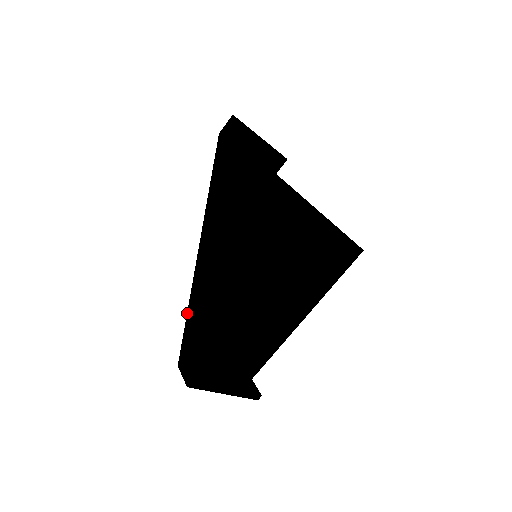
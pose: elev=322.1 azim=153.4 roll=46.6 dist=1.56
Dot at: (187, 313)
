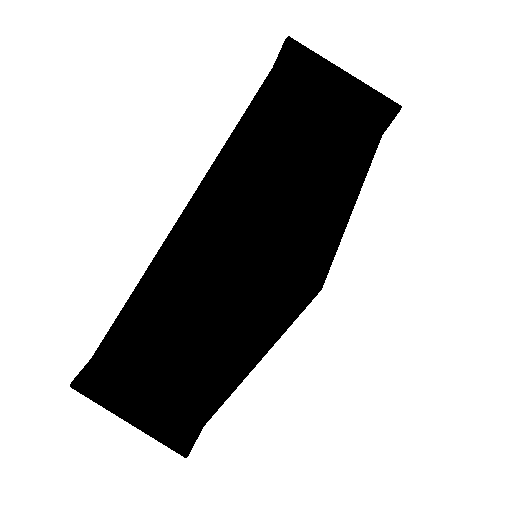
Dot at: occluded
